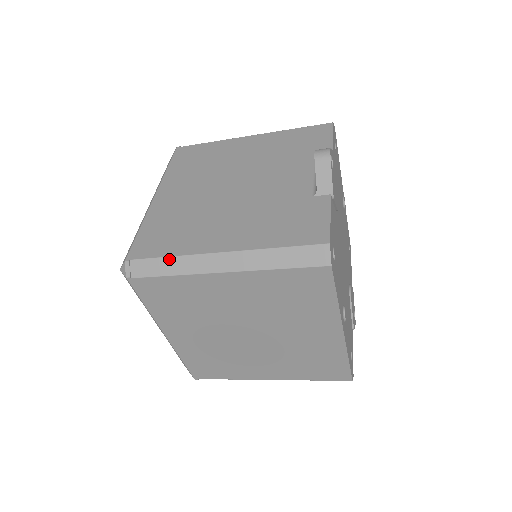
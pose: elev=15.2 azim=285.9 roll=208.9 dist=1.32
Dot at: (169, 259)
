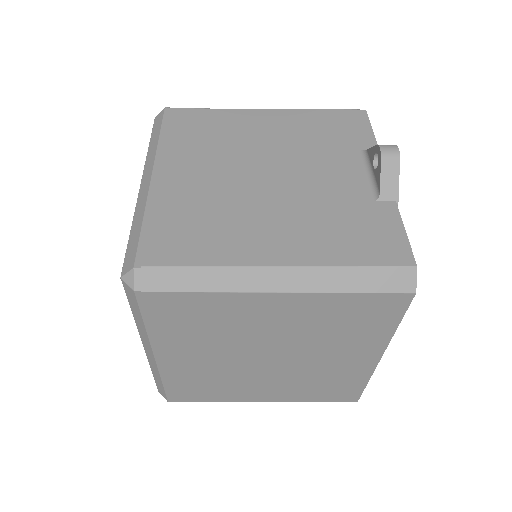
Dot at: (202, 270)
